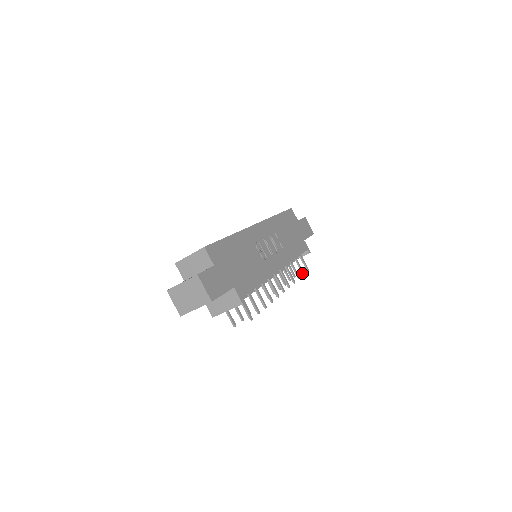
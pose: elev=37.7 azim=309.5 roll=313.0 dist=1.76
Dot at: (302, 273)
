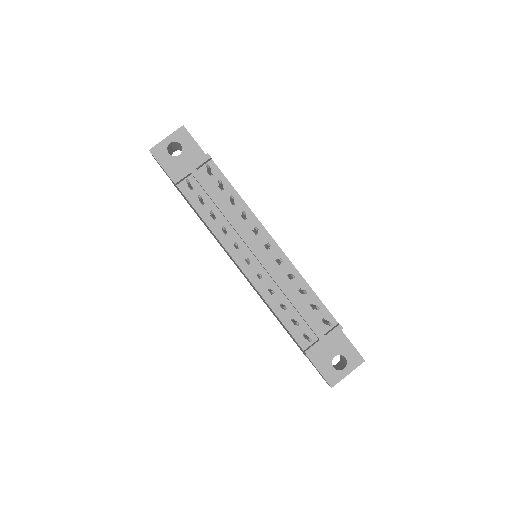
Dot at: (315, 307)
